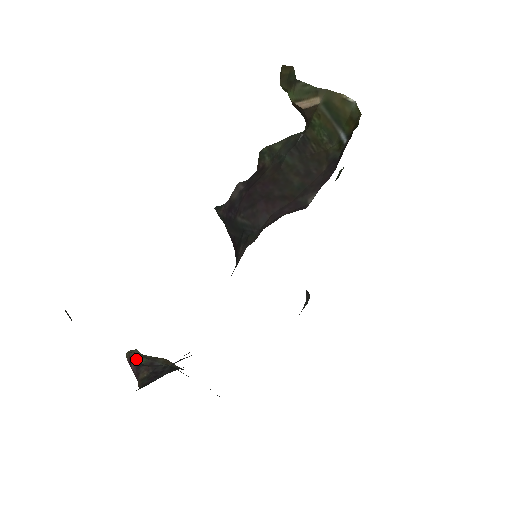
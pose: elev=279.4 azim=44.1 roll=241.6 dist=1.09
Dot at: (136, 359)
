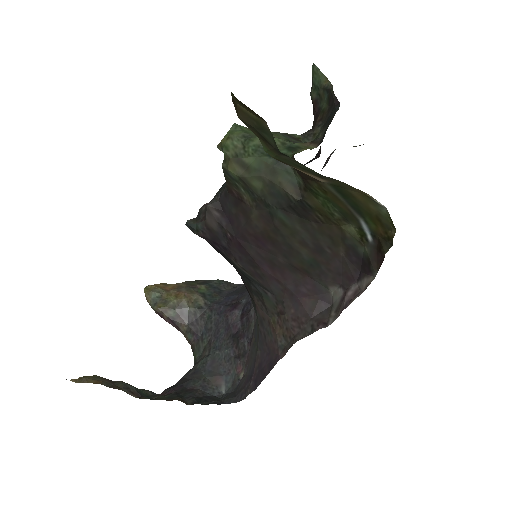
Dot at: (166, 314)
